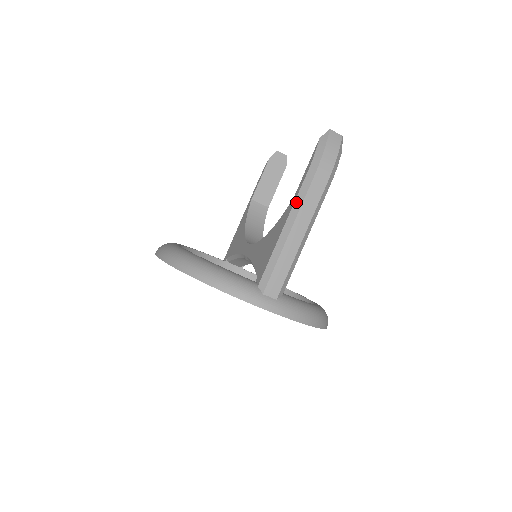
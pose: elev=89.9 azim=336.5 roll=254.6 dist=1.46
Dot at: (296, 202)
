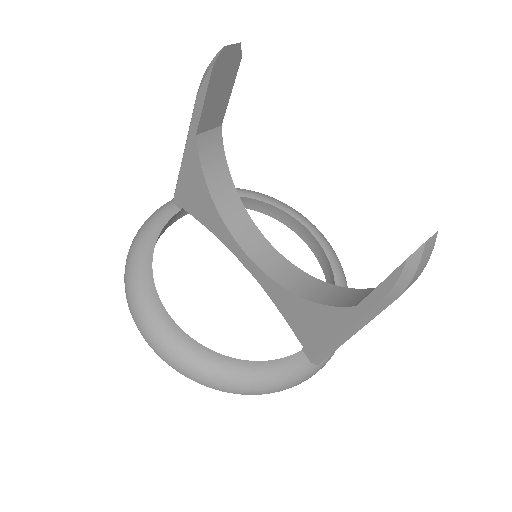
Dot at: (363, 320)
